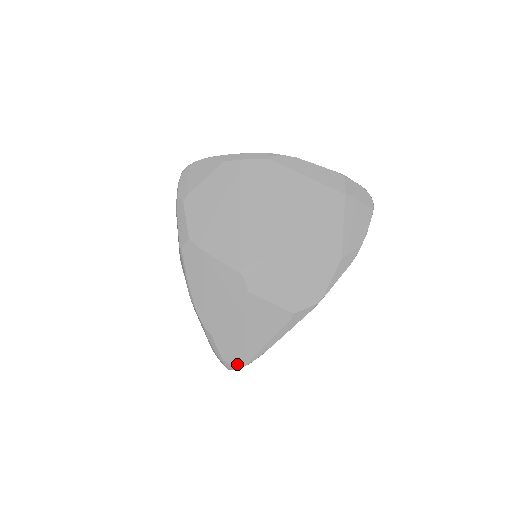
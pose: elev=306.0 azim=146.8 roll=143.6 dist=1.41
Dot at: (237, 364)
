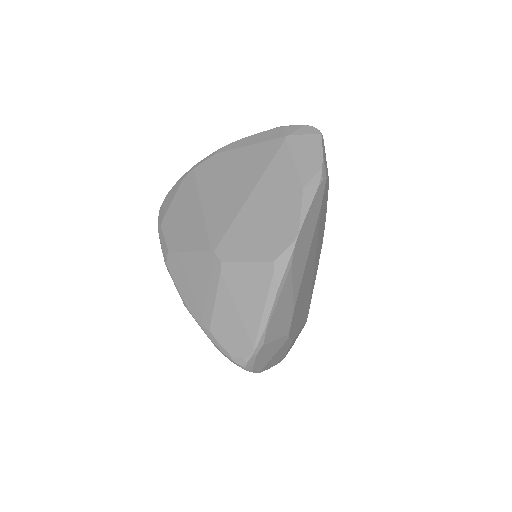
Dot at: (245, 353)
